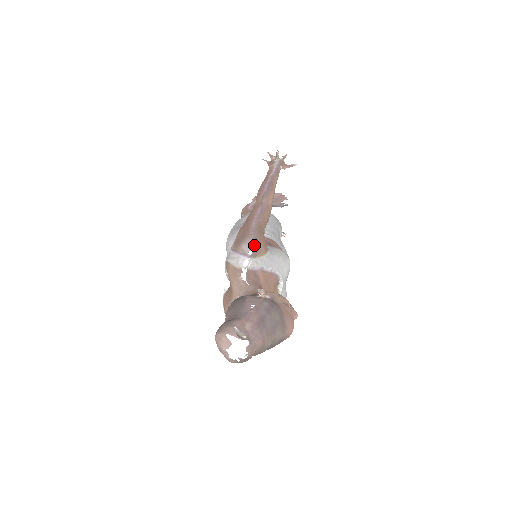
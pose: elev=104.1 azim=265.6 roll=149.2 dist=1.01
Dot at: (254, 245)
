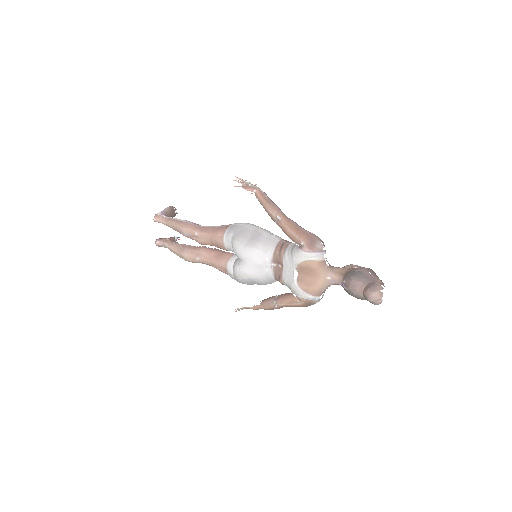
Dot at: (323, 244)
